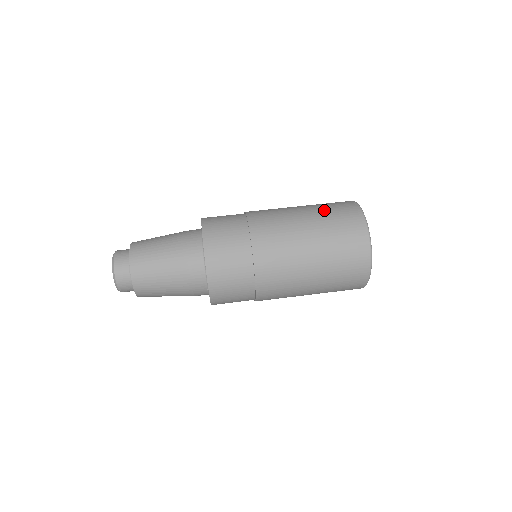
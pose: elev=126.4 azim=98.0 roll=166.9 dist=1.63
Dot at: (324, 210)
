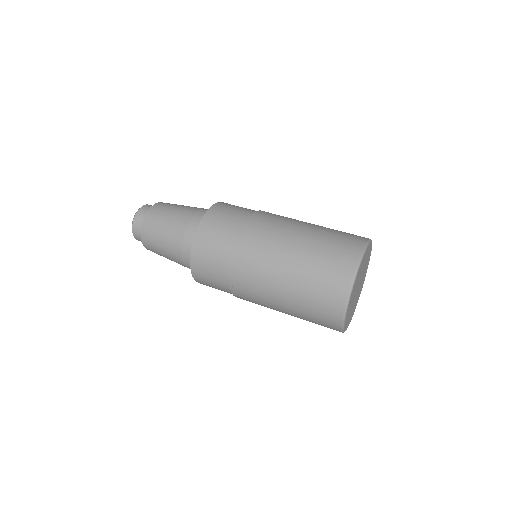
Dot at: (330, 231)
